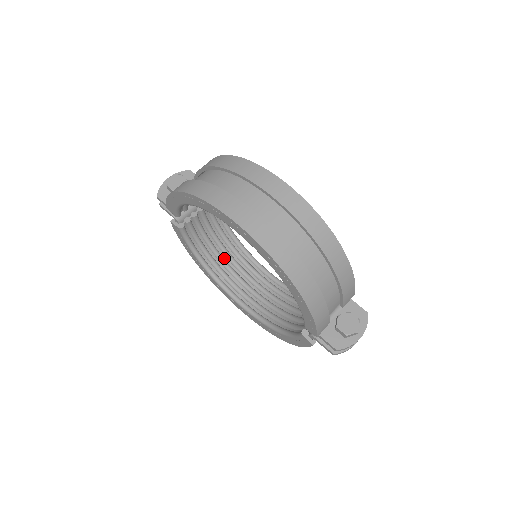
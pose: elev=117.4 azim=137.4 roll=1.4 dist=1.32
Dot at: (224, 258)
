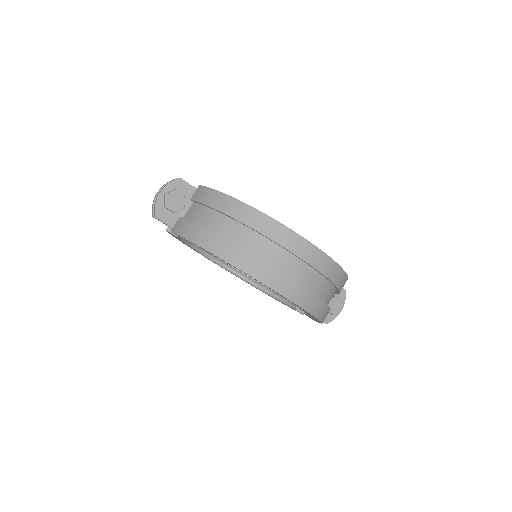
Dot at: occluded
